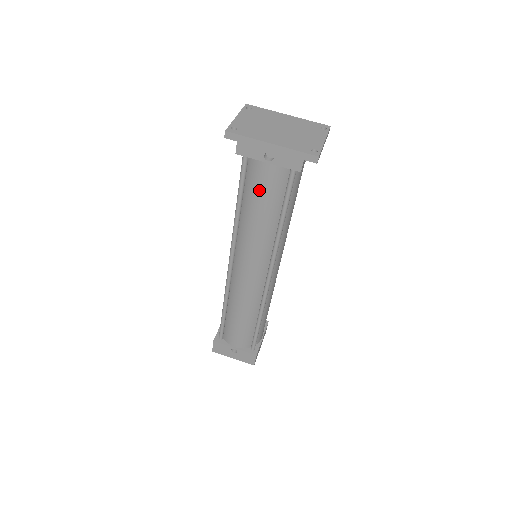
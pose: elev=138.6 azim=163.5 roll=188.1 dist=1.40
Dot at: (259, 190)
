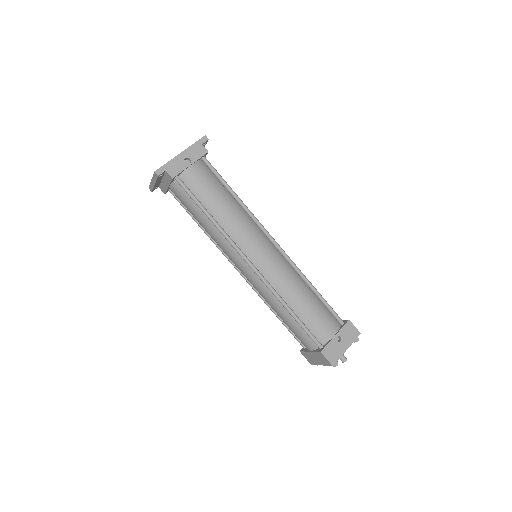
Dot at: (205, 187)
